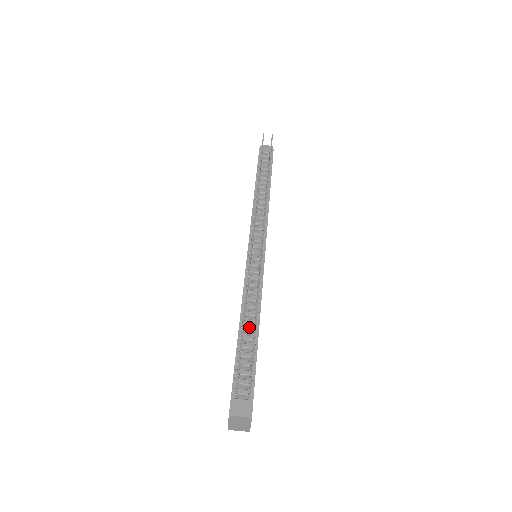
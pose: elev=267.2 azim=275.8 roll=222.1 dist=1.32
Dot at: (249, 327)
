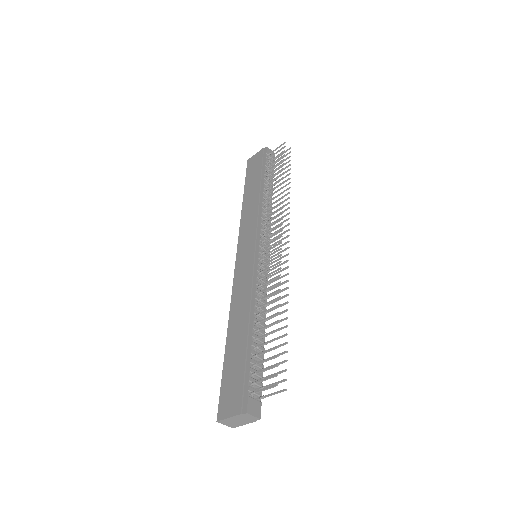
Dot at: occluded
